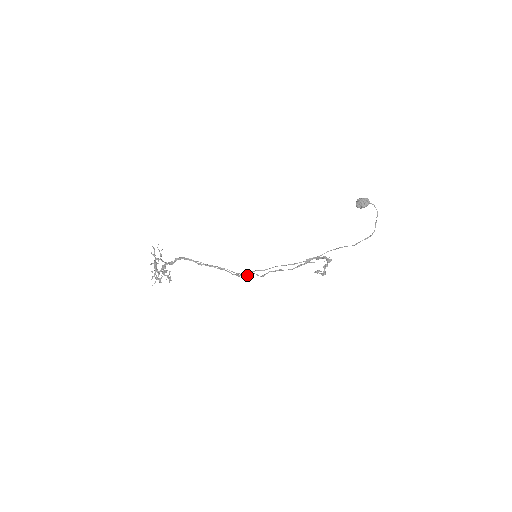
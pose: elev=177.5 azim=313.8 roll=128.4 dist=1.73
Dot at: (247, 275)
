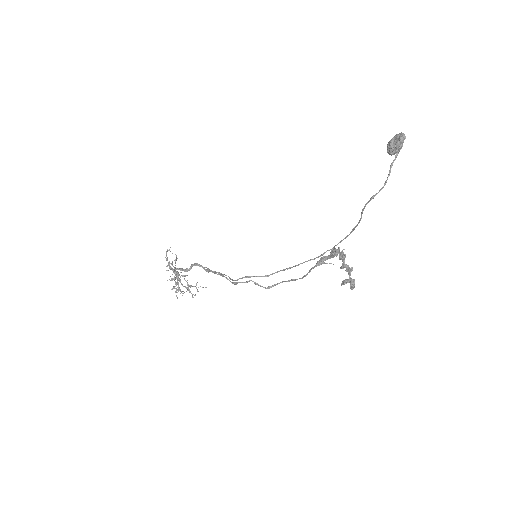
Dot at: (240, 282)
